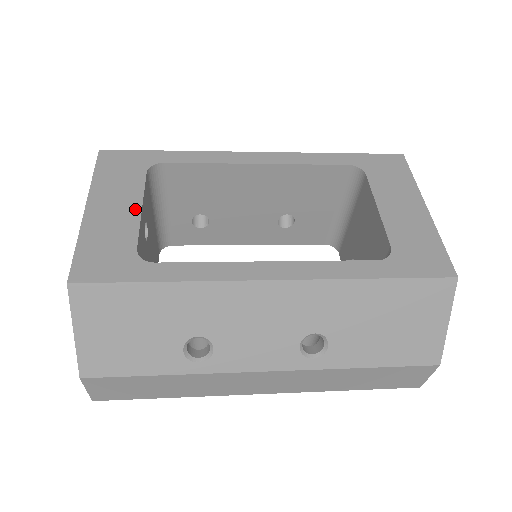
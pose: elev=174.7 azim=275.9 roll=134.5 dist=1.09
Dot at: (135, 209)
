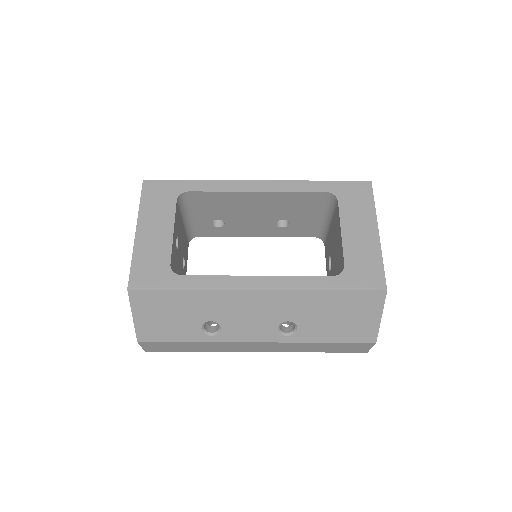
Dot at: (169, 232)
